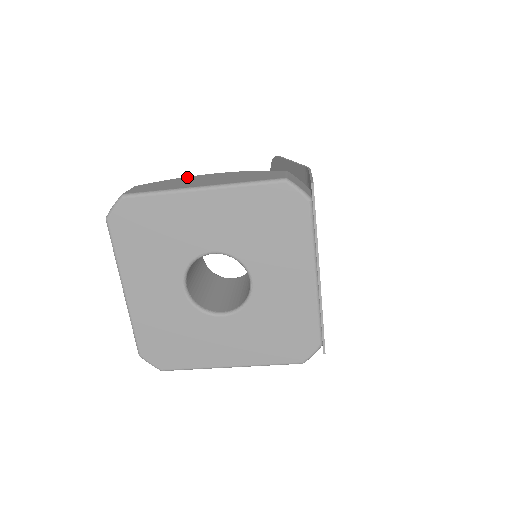
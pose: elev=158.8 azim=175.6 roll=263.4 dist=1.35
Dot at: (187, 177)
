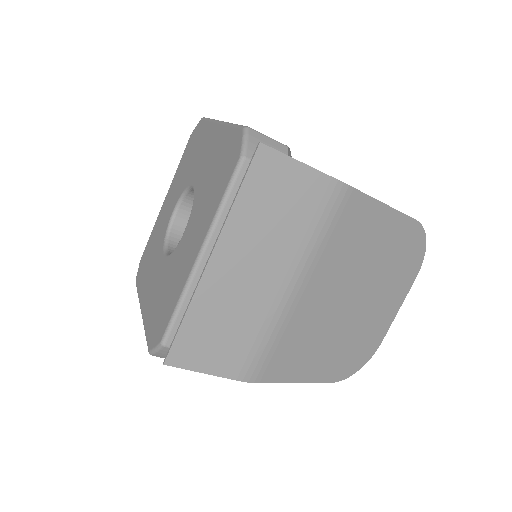
Dot at: occluded
